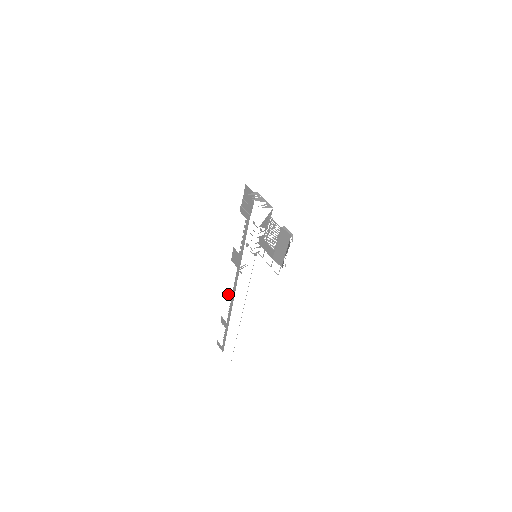
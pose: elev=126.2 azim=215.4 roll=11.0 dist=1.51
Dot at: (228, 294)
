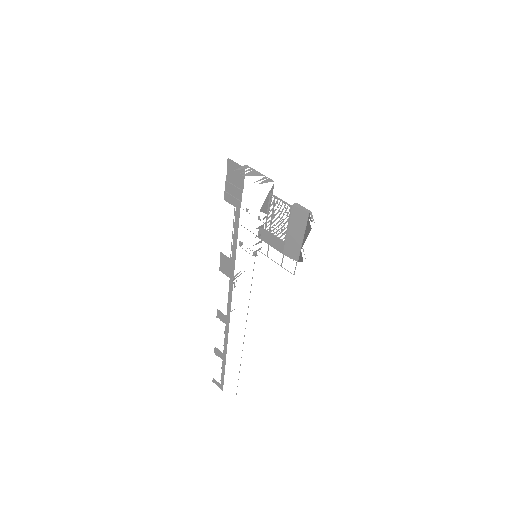
Dot at: (220, 316)
